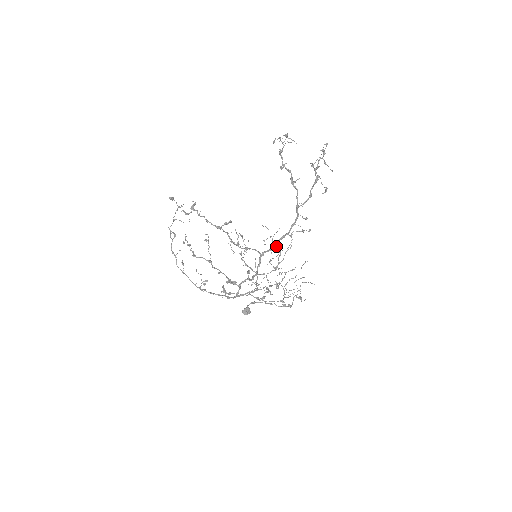
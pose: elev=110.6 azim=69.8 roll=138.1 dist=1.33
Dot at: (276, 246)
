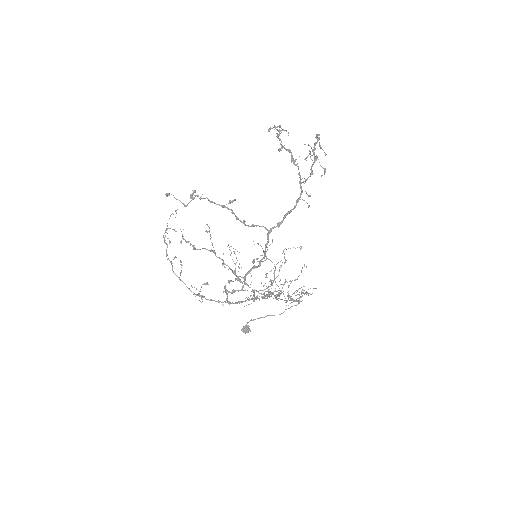
Dot at: occluded
